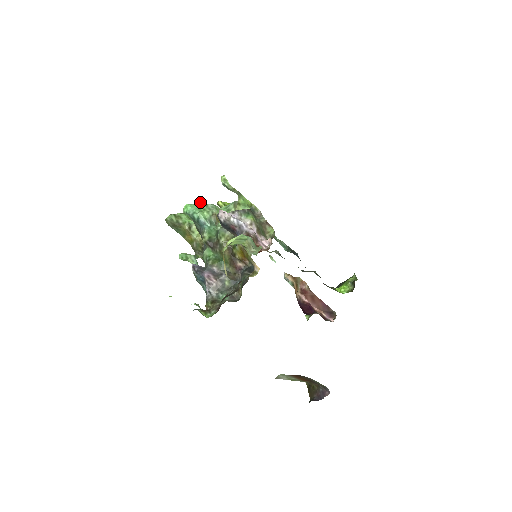
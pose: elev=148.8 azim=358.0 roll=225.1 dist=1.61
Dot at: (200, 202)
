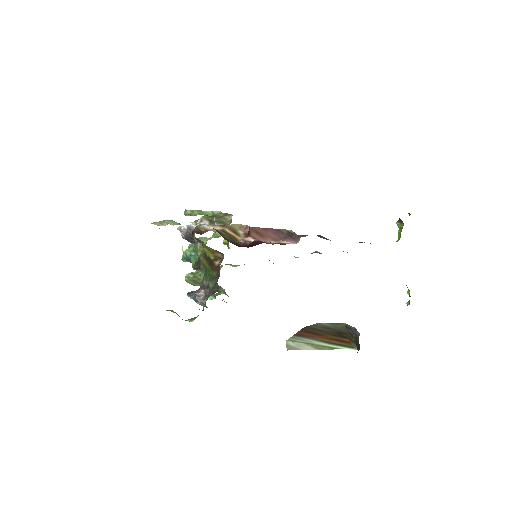
Dot at: (189, 244)
